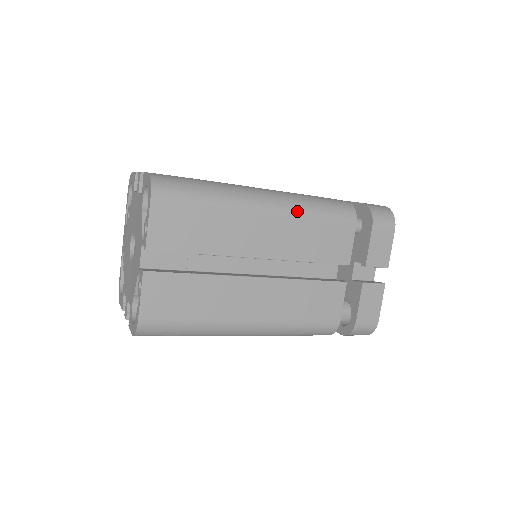
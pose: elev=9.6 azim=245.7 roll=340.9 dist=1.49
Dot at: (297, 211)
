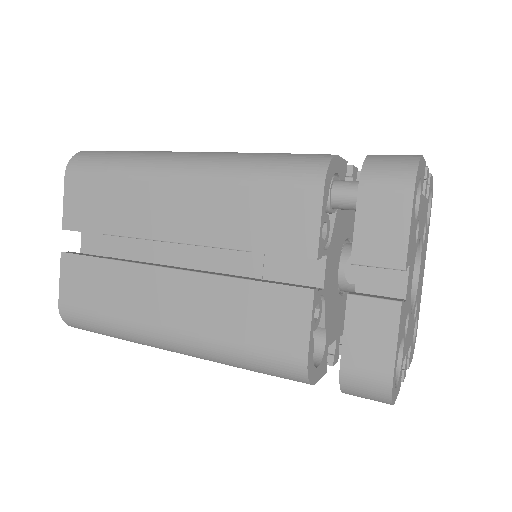
Dot at: (221, 173)
